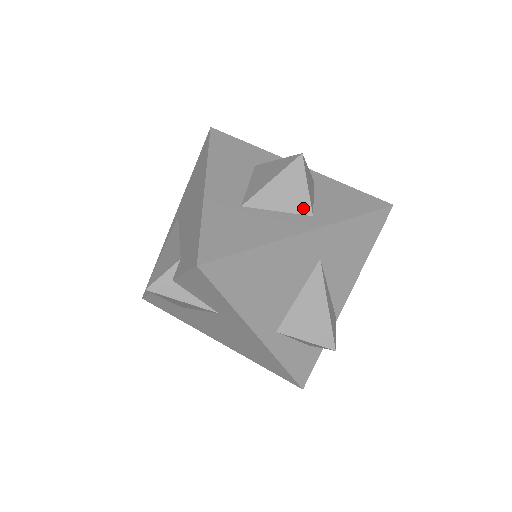
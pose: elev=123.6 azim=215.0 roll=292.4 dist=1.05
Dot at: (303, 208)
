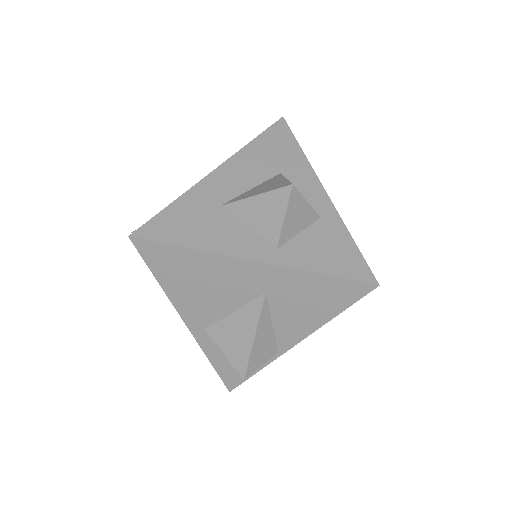
Dot at: (271, 237)
